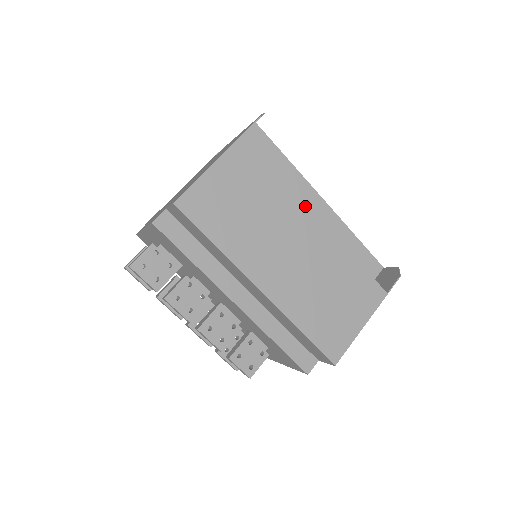
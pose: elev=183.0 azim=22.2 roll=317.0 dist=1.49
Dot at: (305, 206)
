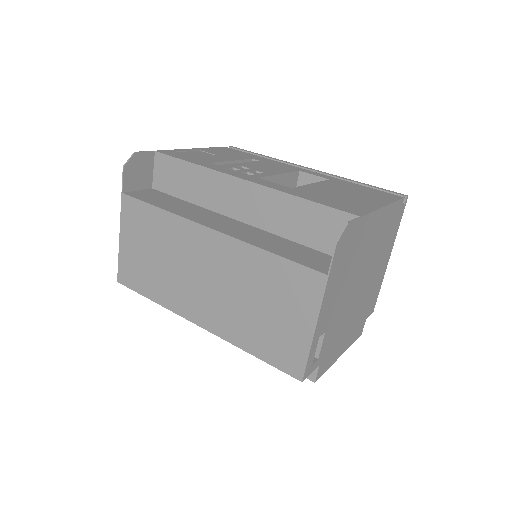
Dot at: (193, 225)
